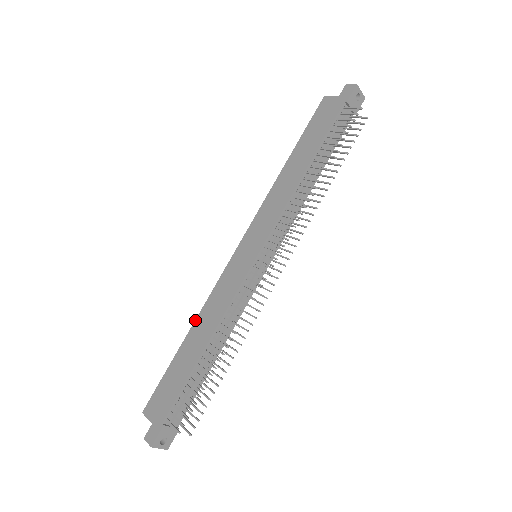
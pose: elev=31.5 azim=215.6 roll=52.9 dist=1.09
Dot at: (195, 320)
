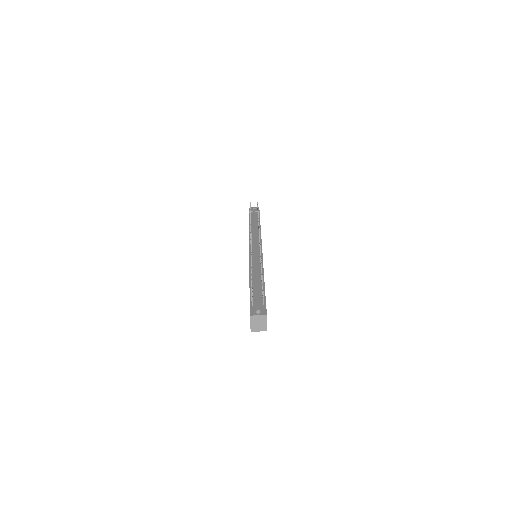
Dot at: occluded
